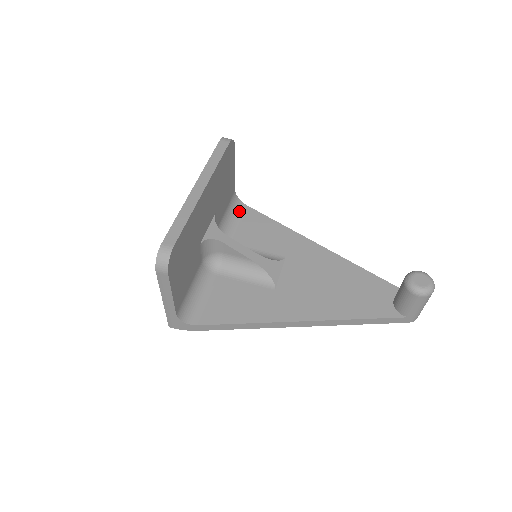
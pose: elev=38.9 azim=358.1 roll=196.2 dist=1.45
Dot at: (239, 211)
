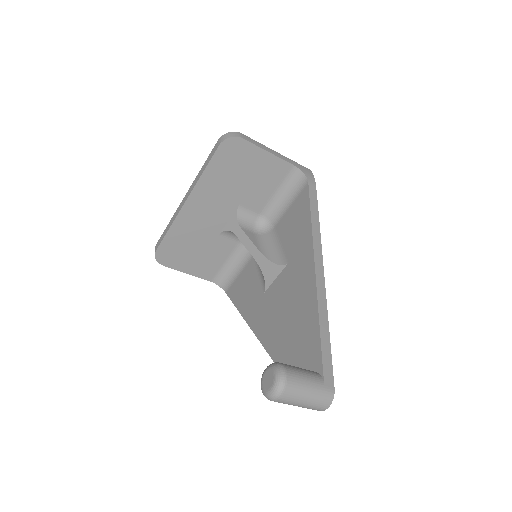
Dot at: (298, 188)
